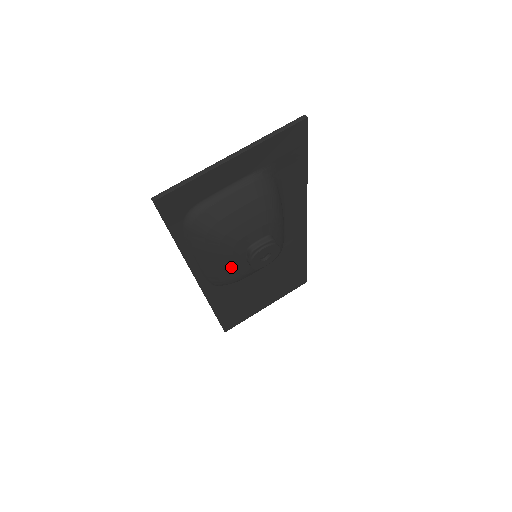
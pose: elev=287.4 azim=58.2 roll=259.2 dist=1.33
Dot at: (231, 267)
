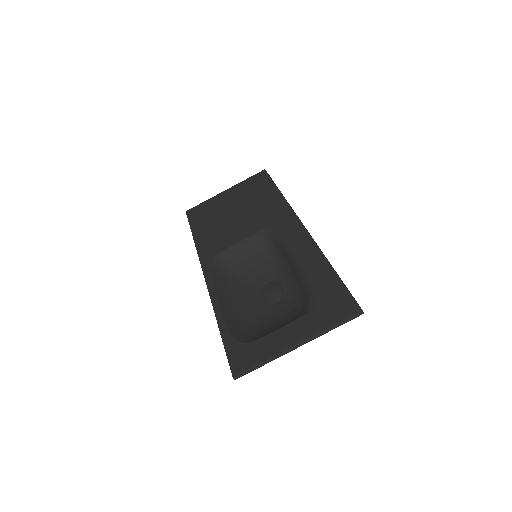
Dot at: (246, 299)
